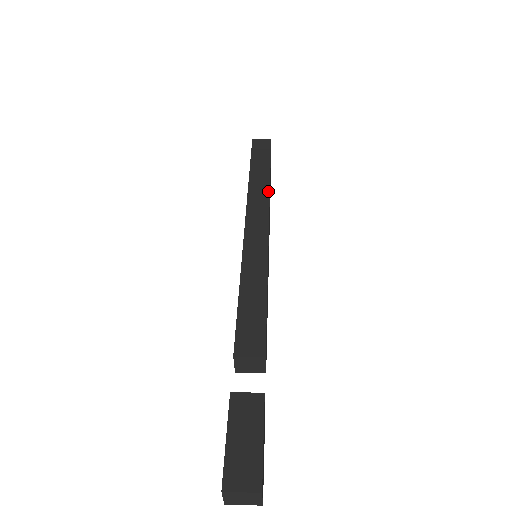
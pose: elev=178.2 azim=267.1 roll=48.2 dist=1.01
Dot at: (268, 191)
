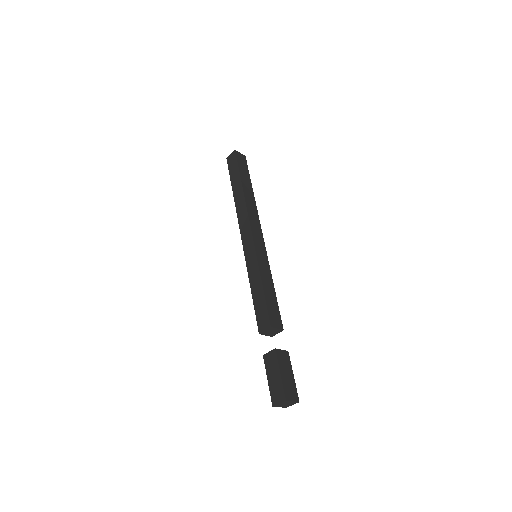
Dot at: (256, 207)
